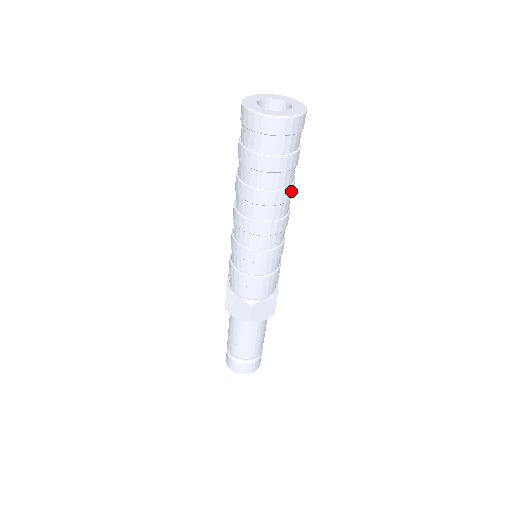
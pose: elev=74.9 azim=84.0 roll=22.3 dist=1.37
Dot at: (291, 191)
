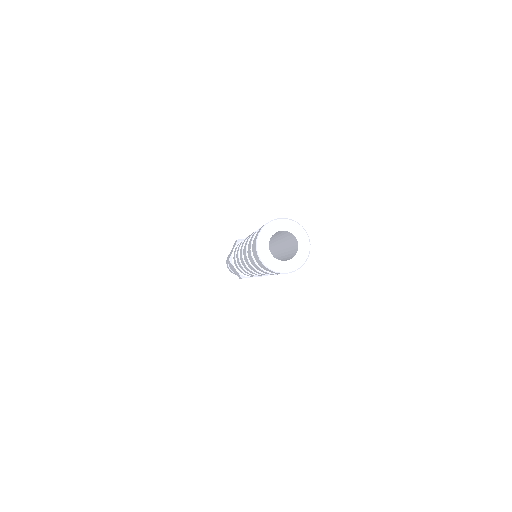
Dot at: occluded
